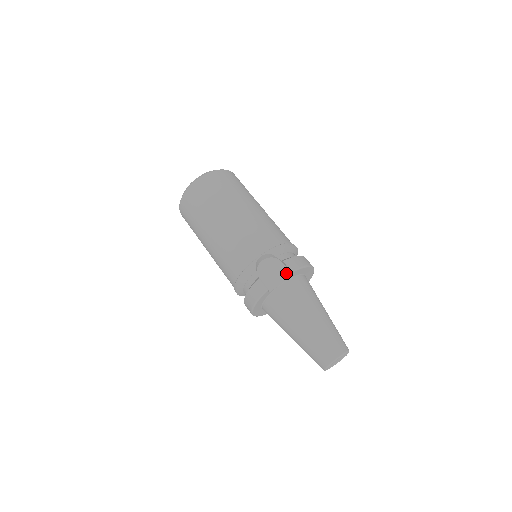
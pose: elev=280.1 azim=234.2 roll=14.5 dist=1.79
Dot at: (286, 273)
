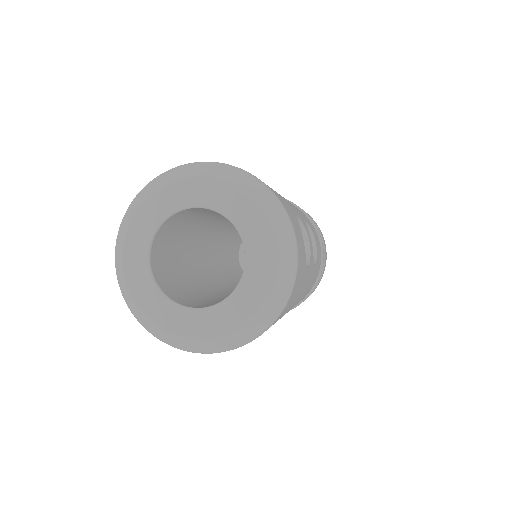
Dot at: occluded
